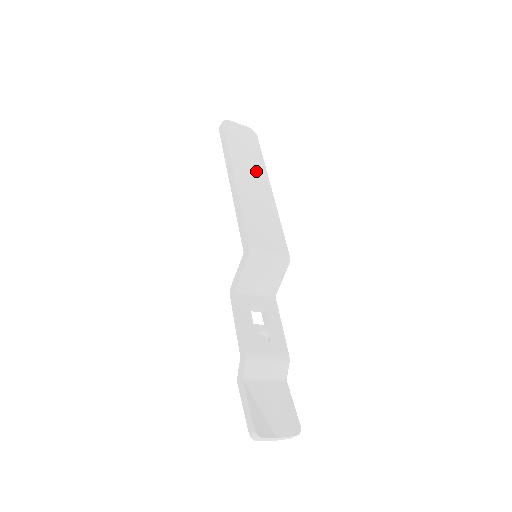
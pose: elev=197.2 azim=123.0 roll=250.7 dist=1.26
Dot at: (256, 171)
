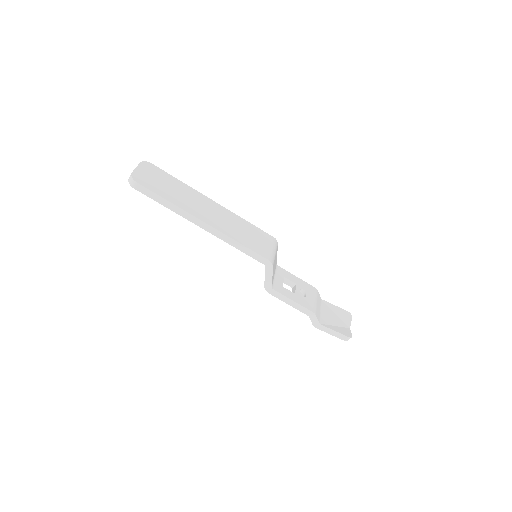
Dot at: (195, 198)
